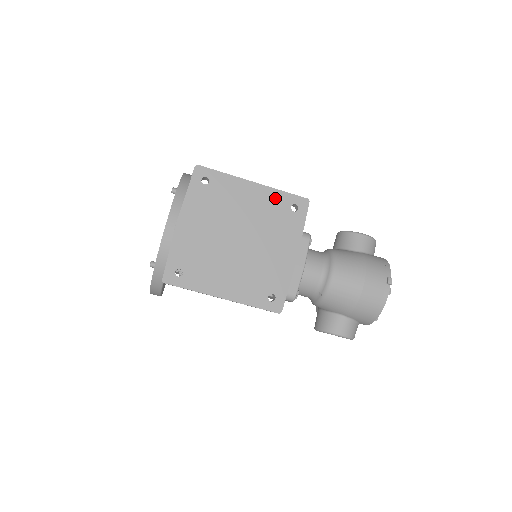
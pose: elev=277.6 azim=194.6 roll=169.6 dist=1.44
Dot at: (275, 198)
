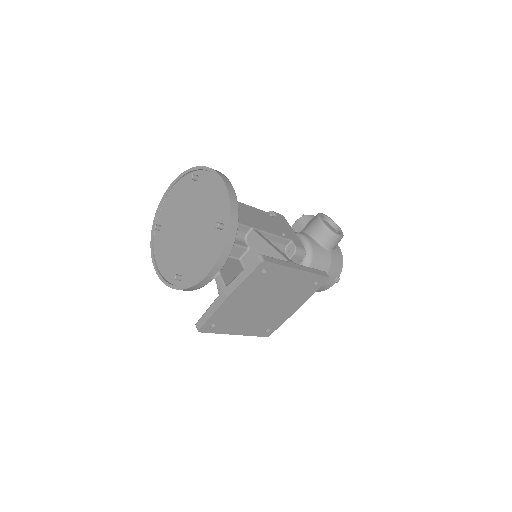
Dot at: (307, 278)
